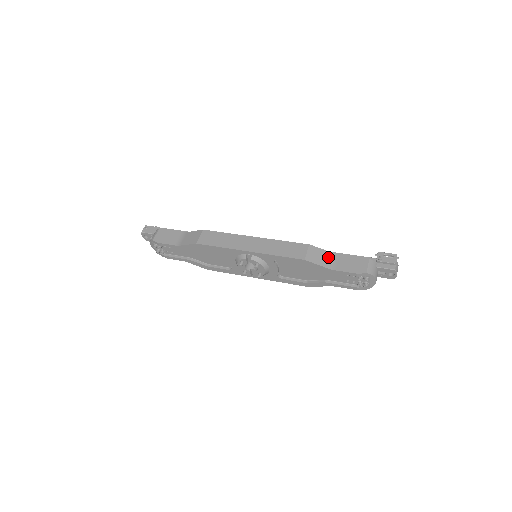
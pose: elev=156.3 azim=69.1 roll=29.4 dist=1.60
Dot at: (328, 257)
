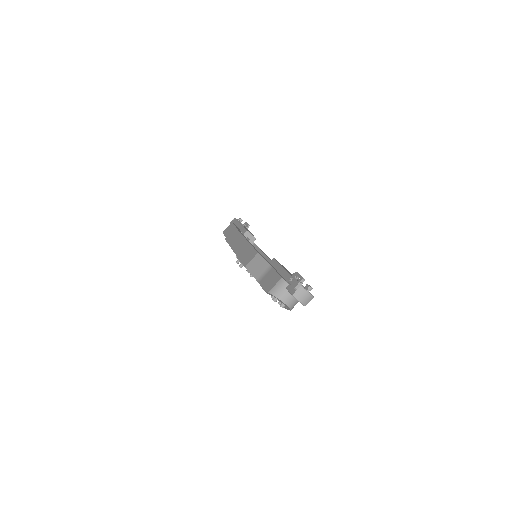
Dot at: (263, 268)
